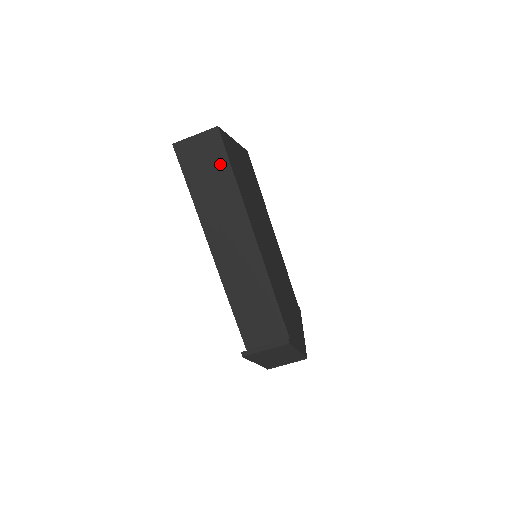
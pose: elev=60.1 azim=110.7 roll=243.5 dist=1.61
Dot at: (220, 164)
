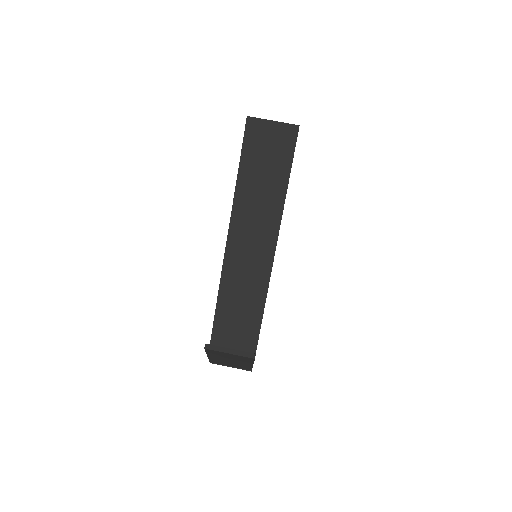
Dot at: (282, 162)
